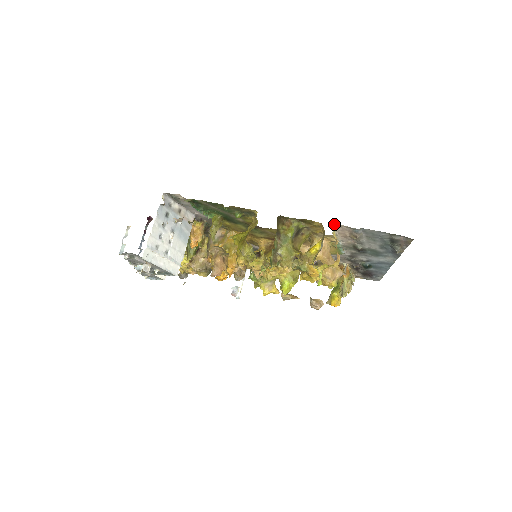
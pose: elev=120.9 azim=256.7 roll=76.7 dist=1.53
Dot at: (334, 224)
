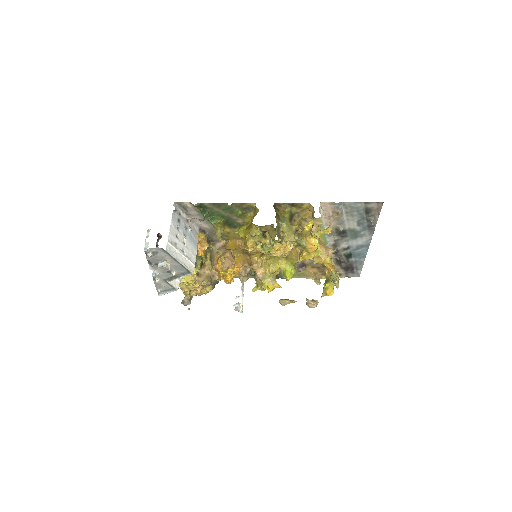
Dot at: (320, 202)
